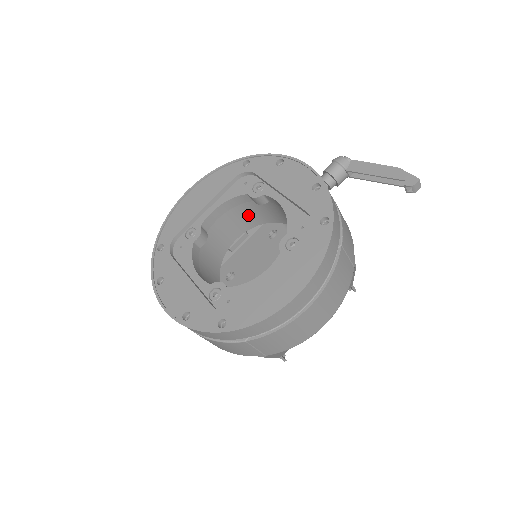
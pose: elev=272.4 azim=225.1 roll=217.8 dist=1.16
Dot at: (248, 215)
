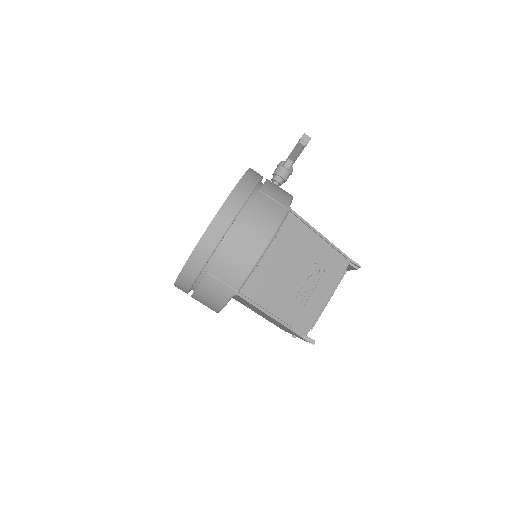
Dot at: occluded
